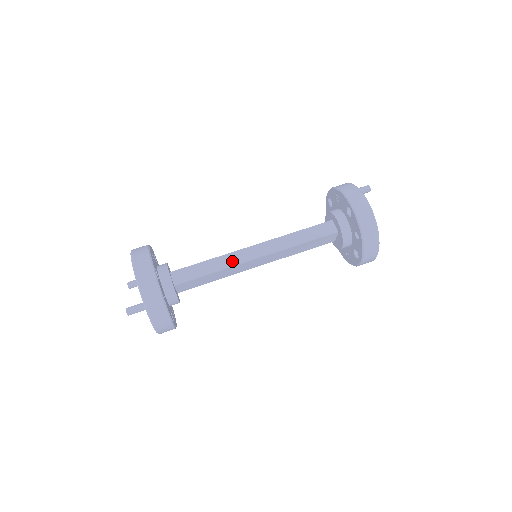
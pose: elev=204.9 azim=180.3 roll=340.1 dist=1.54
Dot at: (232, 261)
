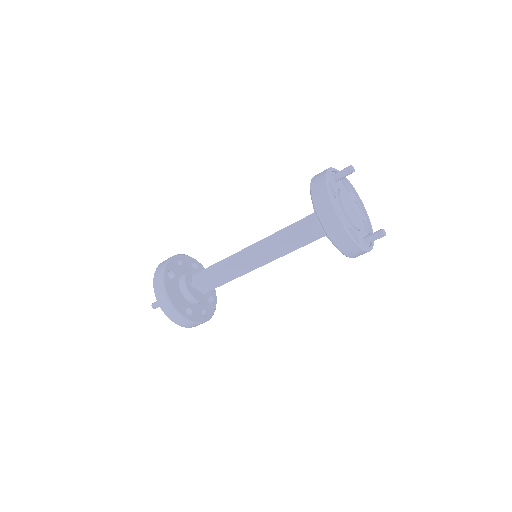
Dot at: (231, 262)
